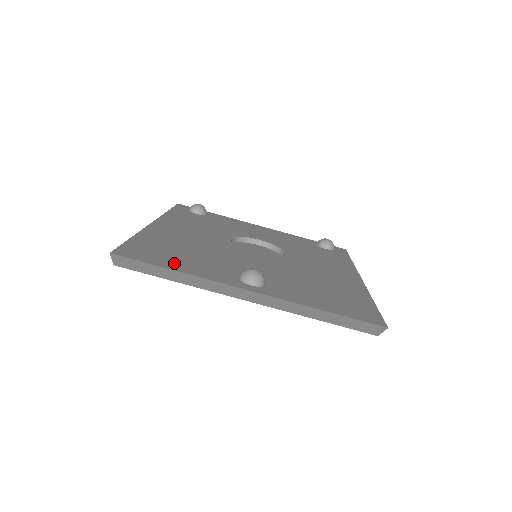
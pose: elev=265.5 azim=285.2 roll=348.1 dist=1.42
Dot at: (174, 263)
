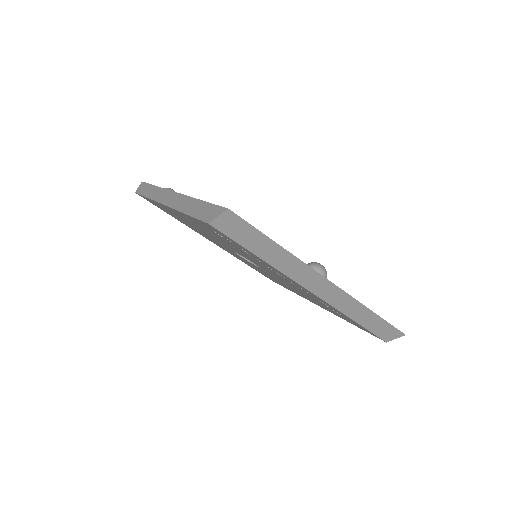
Dot at: occluded
